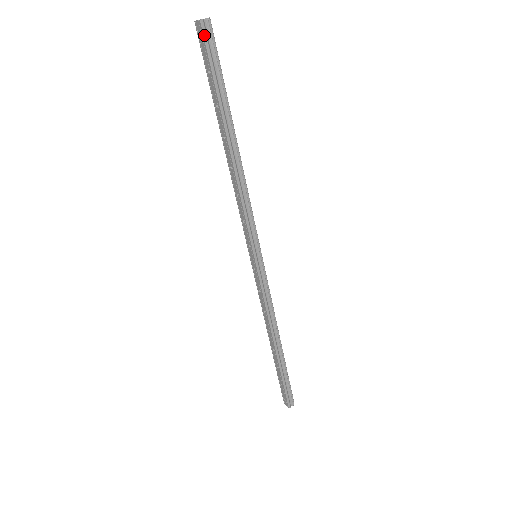
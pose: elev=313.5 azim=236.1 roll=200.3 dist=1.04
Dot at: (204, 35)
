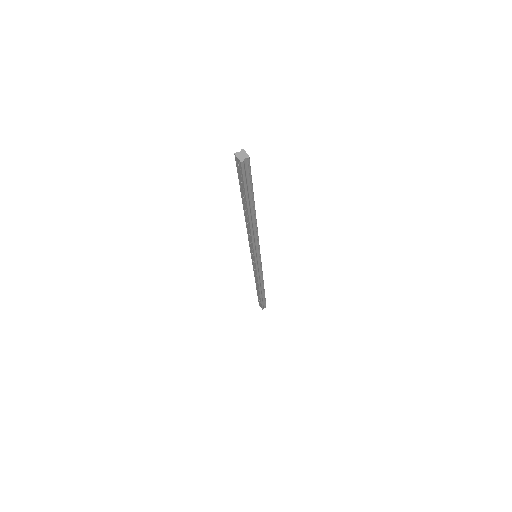
Dot at: (242, 169)
